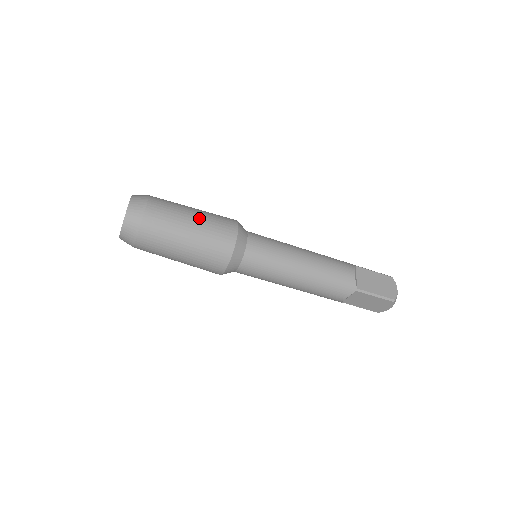
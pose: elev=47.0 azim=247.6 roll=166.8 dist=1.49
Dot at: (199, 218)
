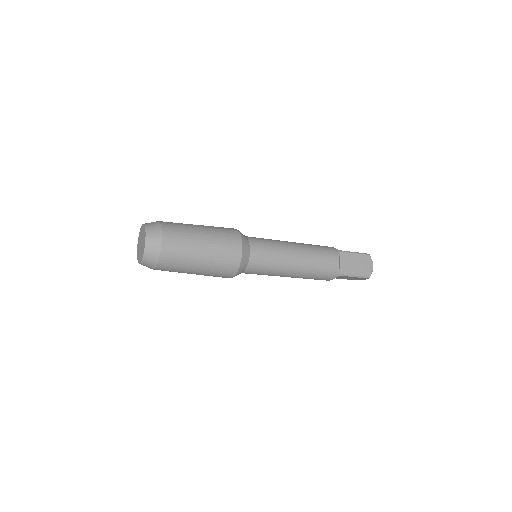
Dot at: (208, 243)
